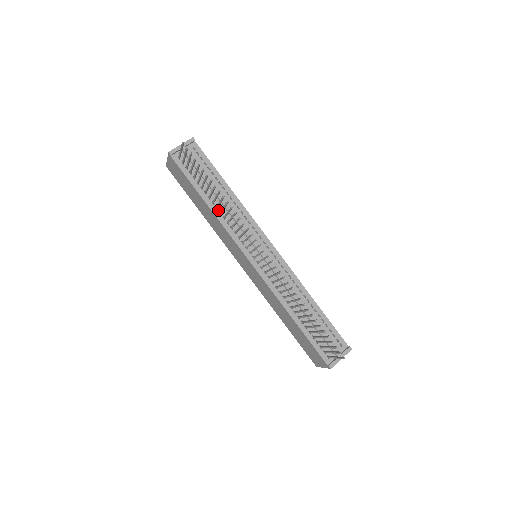
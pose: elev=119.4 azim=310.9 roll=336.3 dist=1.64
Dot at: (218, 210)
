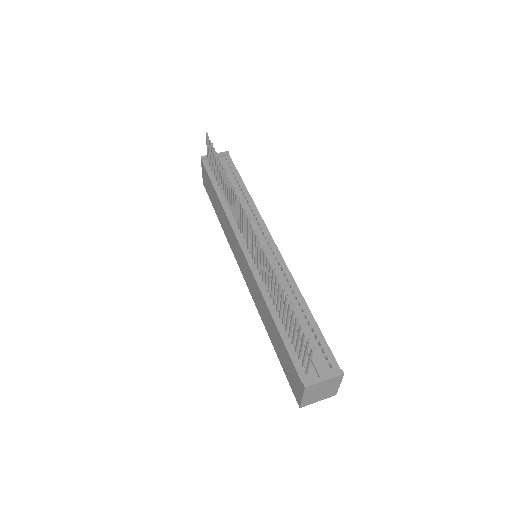
Dot at: (227, 204)
